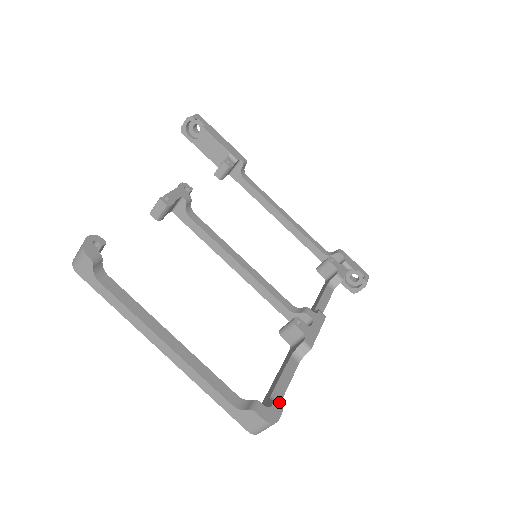
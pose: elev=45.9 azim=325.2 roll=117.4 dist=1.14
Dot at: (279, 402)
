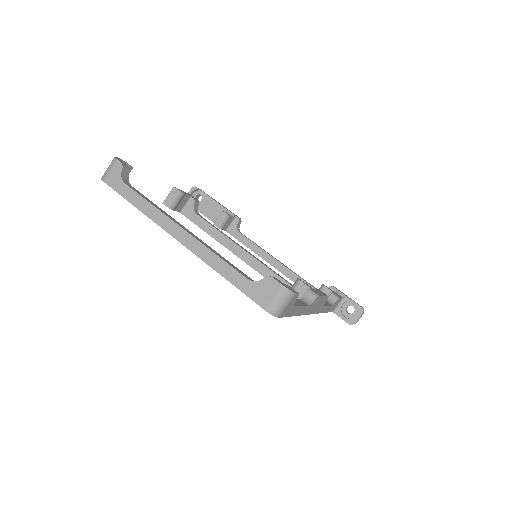
Dot at: (293, 305)
